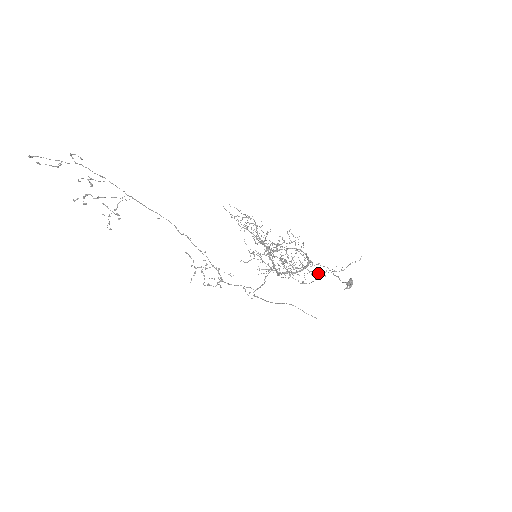
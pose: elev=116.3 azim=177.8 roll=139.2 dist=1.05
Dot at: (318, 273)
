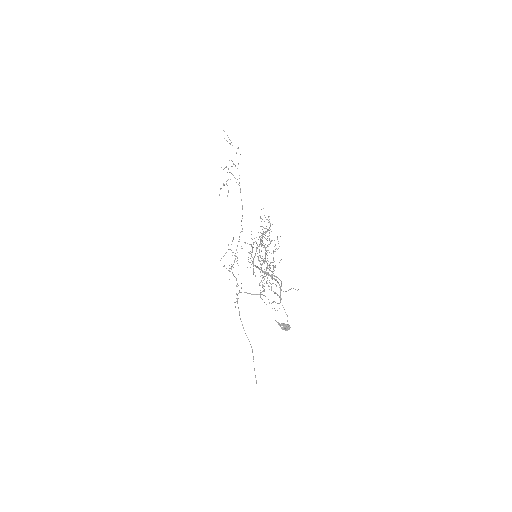
Dot at: occluded
